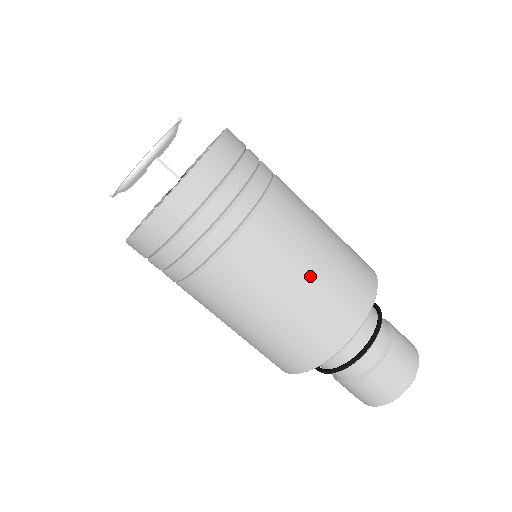
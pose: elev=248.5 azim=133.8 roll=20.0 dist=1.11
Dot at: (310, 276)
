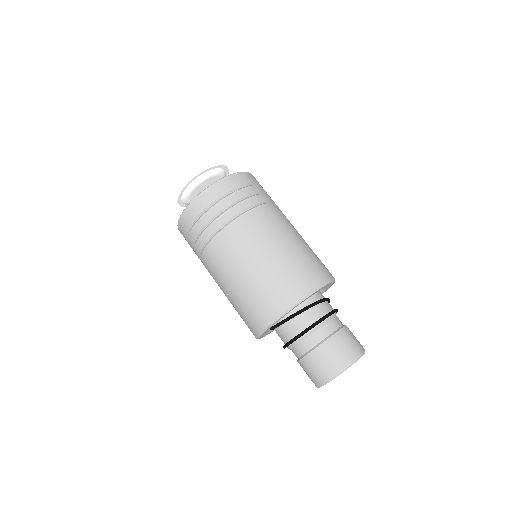
Dot at: (261, 265)
